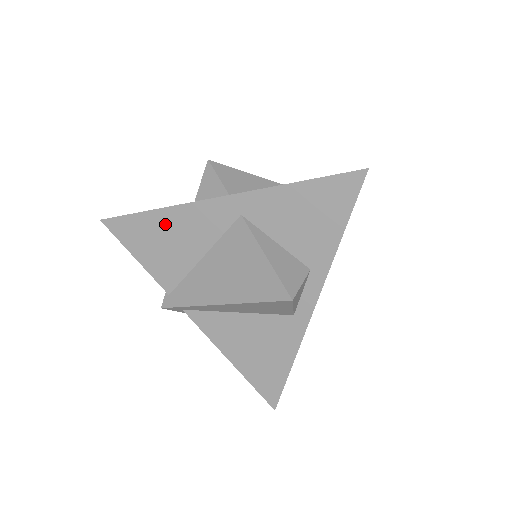
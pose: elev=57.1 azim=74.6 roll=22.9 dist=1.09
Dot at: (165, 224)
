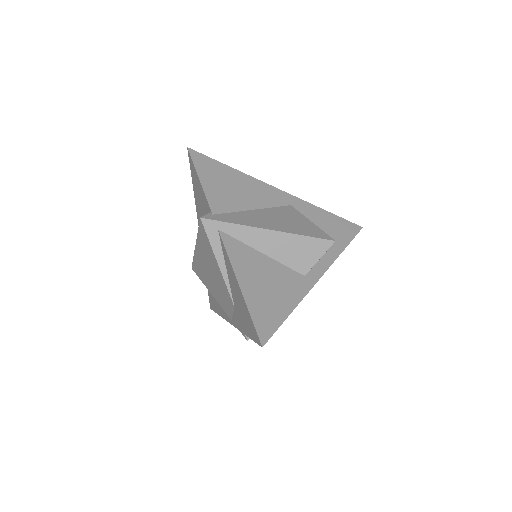
Dot at: (237, 179)
